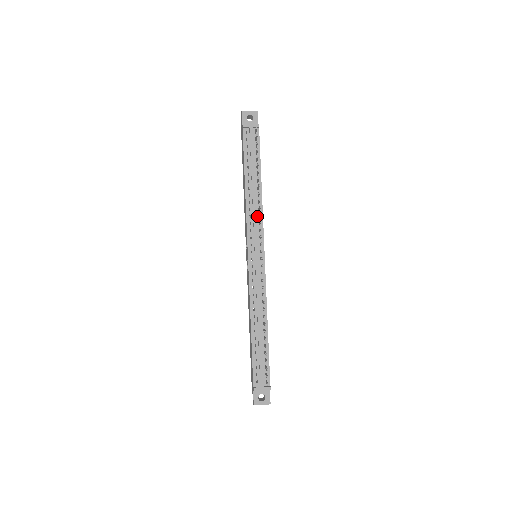
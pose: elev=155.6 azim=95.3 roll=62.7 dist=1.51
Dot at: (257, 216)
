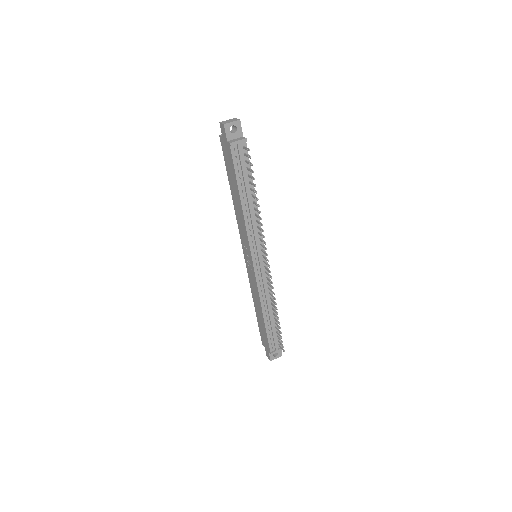
Dot at: (256, 227)
